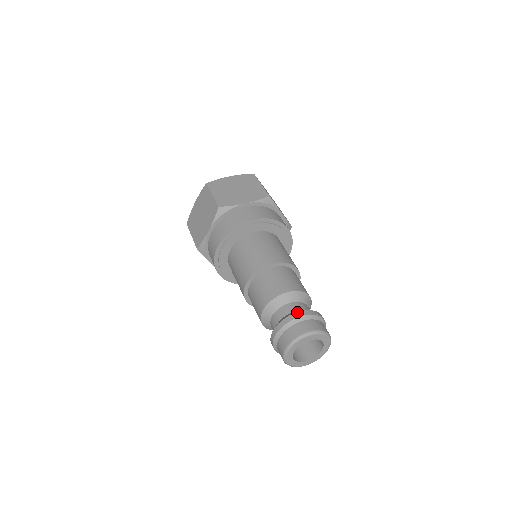
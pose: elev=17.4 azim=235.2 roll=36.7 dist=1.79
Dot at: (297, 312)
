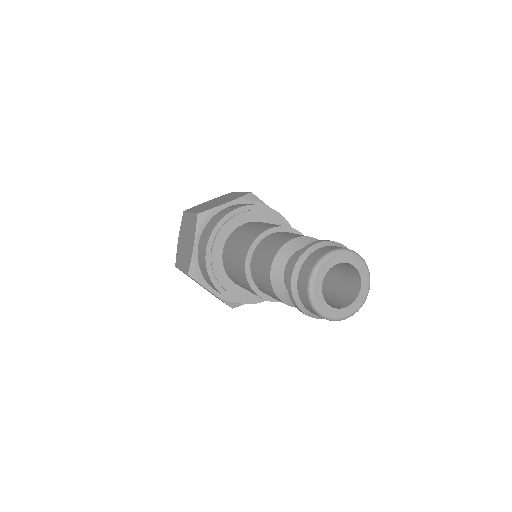
Dot at: (309, 244)
